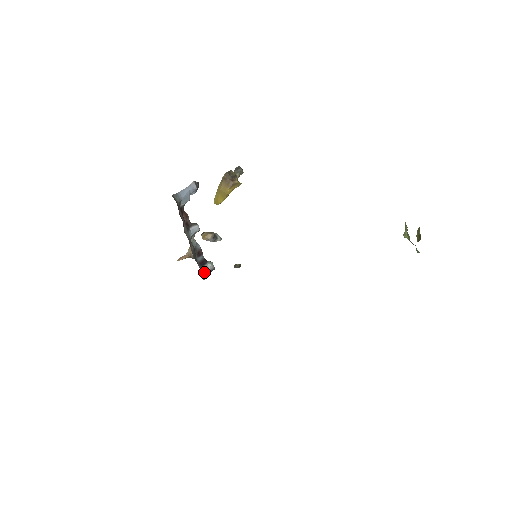
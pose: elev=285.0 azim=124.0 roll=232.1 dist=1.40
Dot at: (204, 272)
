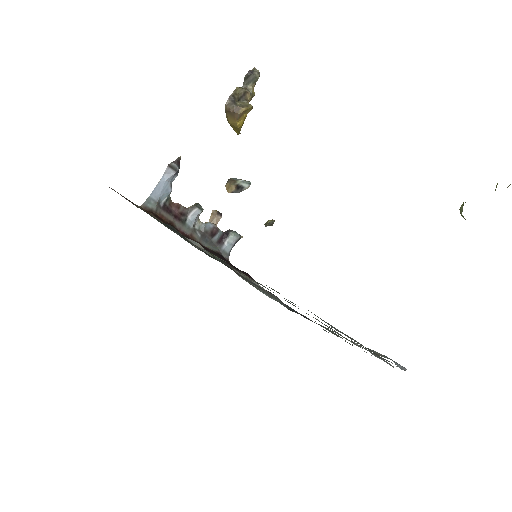
Dot at: (227, 249)
